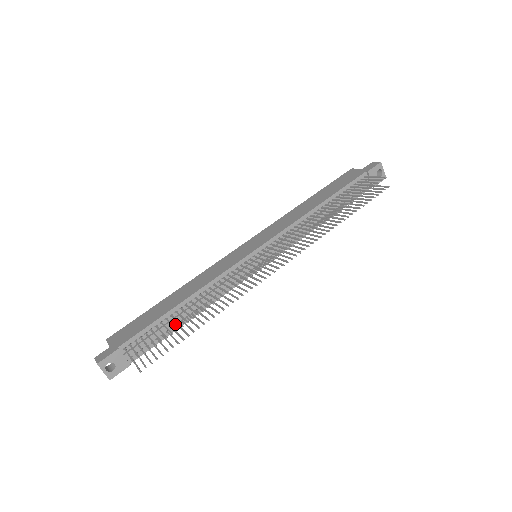
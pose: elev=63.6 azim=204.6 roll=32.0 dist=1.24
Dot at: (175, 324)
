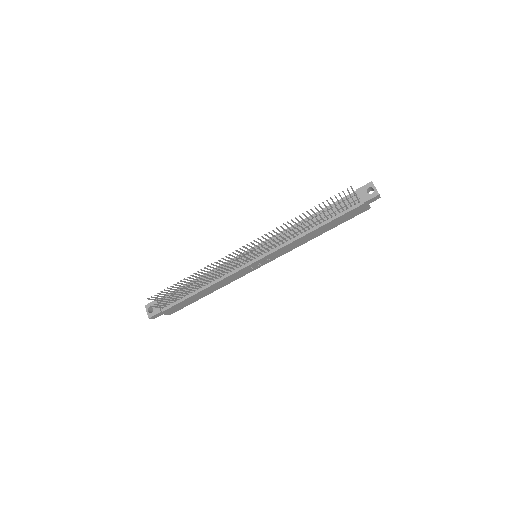
Dot at: (191, 293)
